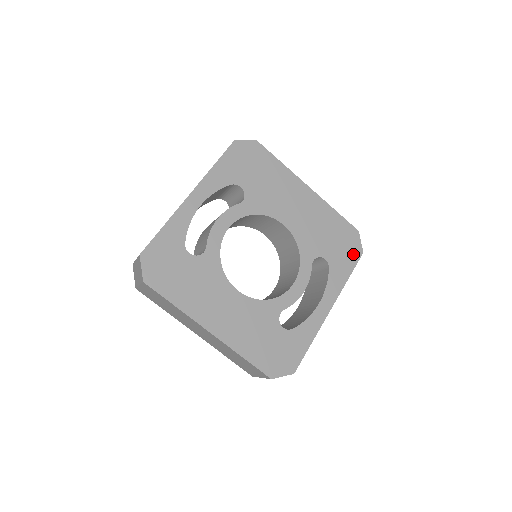
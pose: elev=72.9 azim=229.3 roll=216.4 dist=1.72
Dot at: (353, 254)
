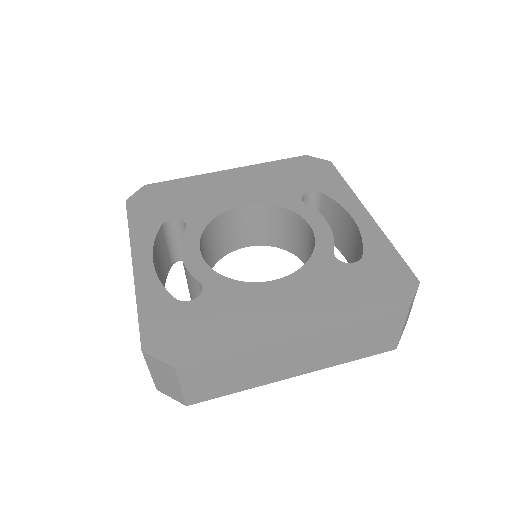
Dot at: (325, 169)
